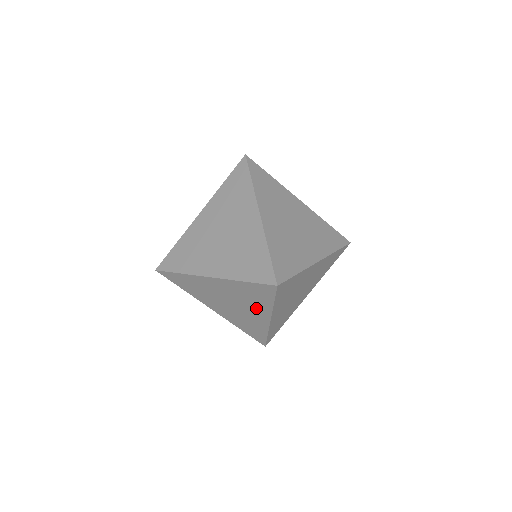
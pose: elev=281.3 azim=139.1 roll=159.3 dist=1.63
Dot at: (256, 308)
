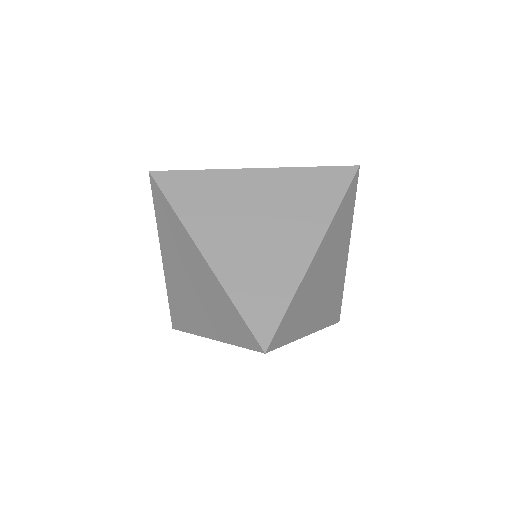
Dot at: occluded
